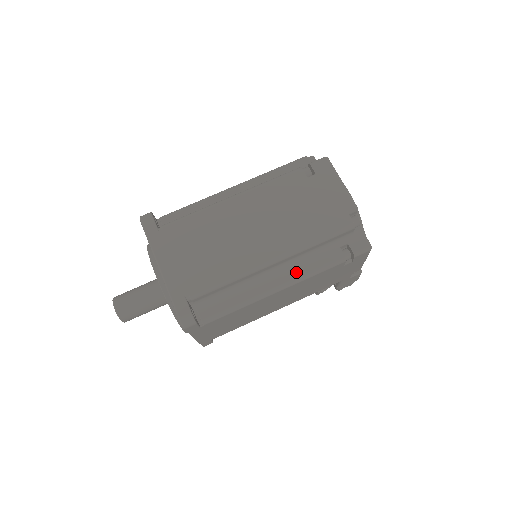
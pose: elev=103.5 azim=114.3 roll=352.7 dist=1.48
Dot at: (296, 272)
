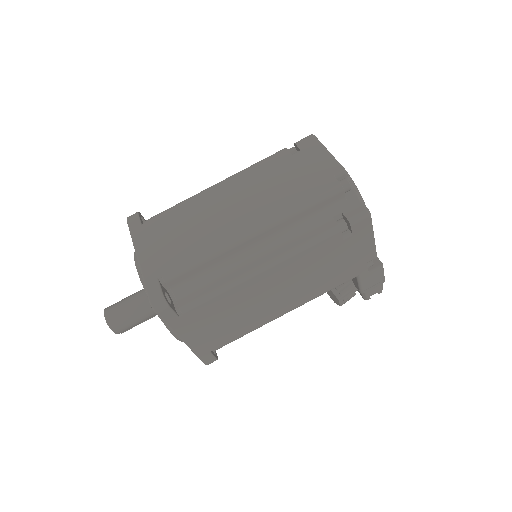
Dot at: (283, 248)
